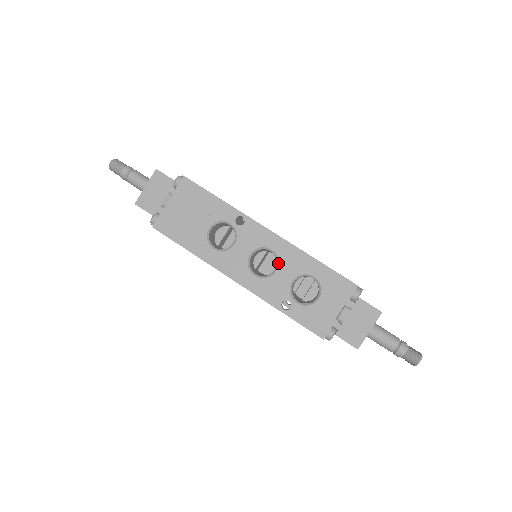
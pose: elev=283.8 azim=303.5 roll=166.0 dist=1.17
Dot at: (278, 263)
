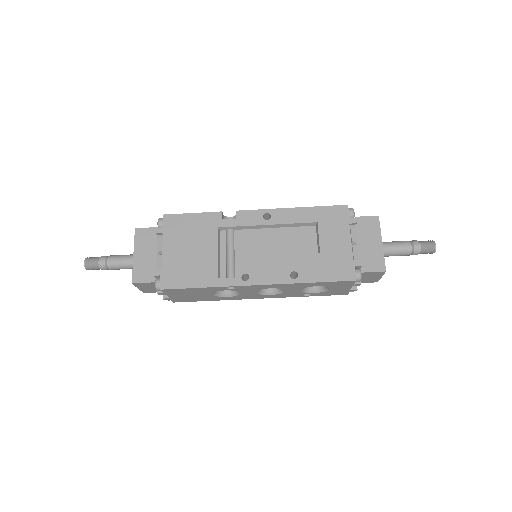
Dot at: occluded
